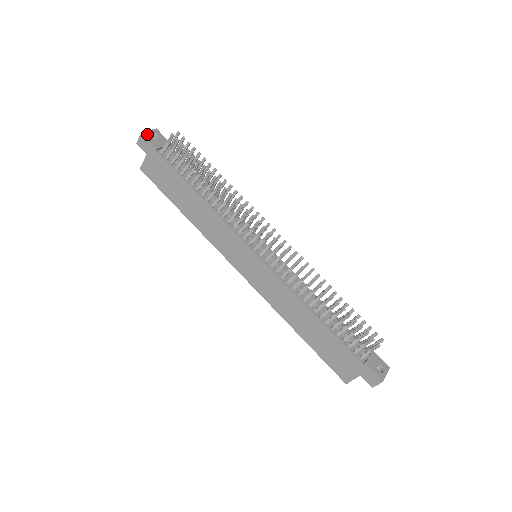
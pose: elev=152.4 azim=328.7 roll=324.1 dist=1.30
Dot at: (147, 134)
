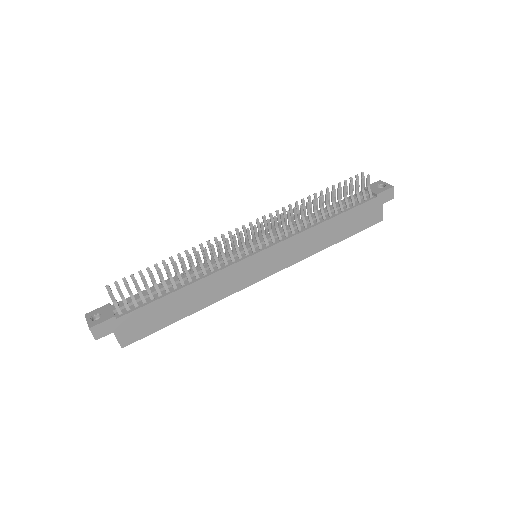
Dot at: (92, 323)
